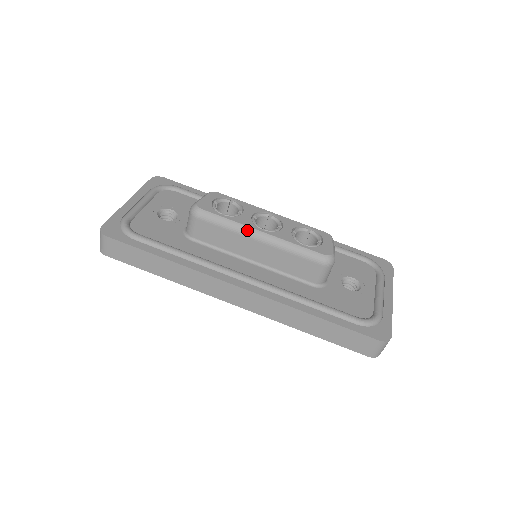
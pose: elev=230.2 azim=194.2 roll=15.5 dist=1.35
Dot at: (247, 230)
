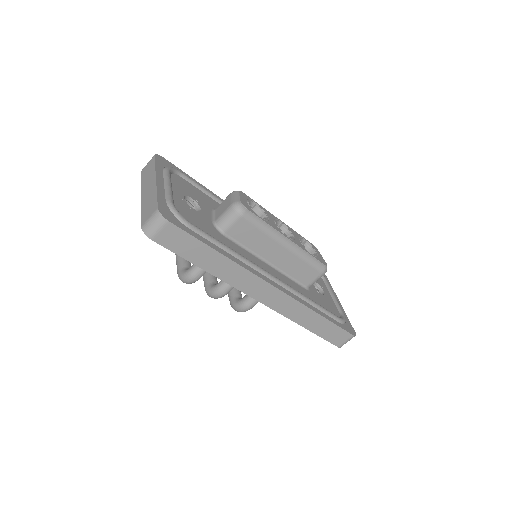
Dot at: (279, 236)
